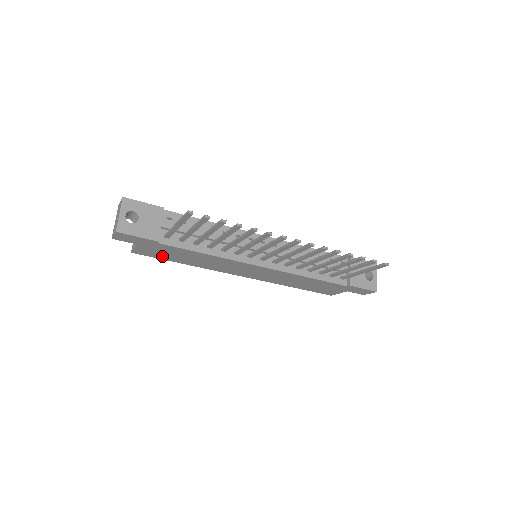
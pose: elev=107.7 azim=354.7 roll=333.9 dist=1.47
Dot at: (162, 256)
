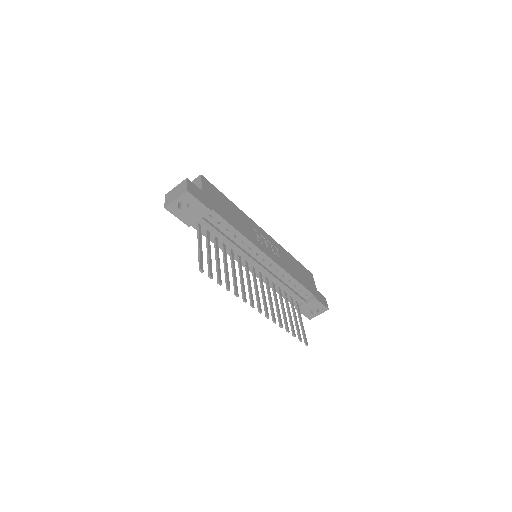
Dot at: occluded
